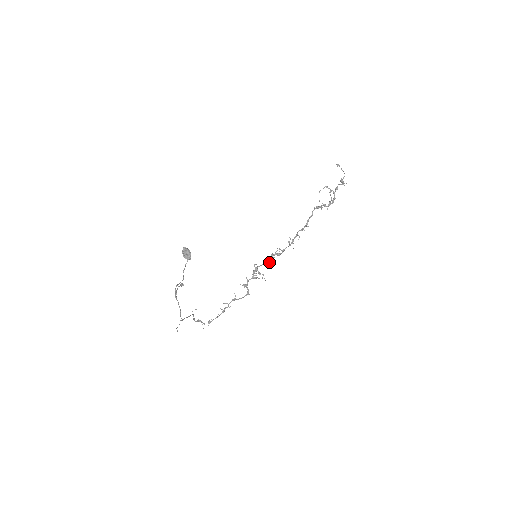
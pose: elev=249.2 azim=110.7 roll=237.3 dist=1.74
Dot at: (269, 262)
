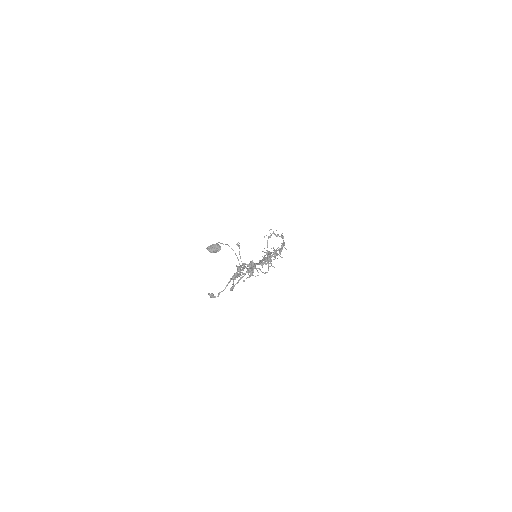
Dot at: occluded
